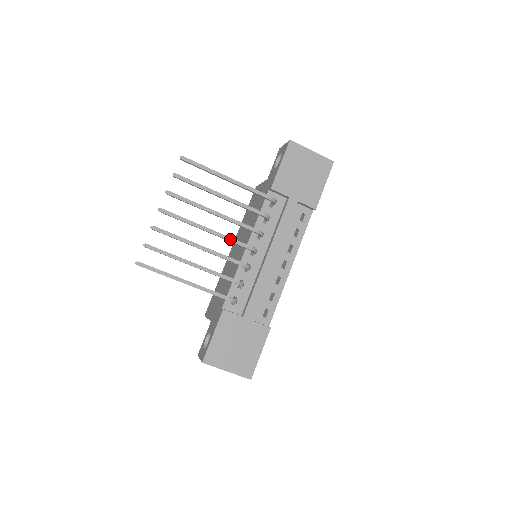
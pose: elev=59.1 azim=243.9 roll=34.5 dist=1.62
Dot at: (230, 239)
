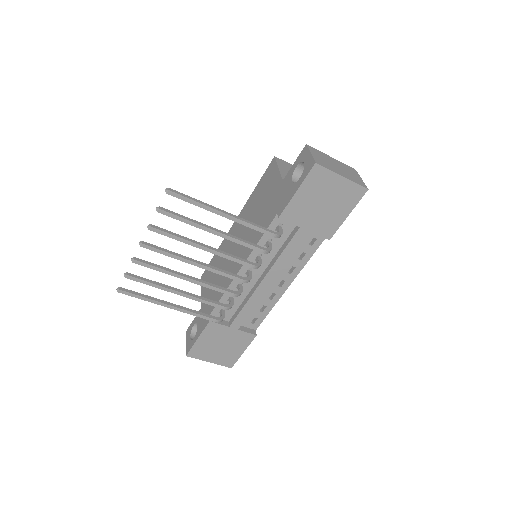
Dot at: (221, 273)
